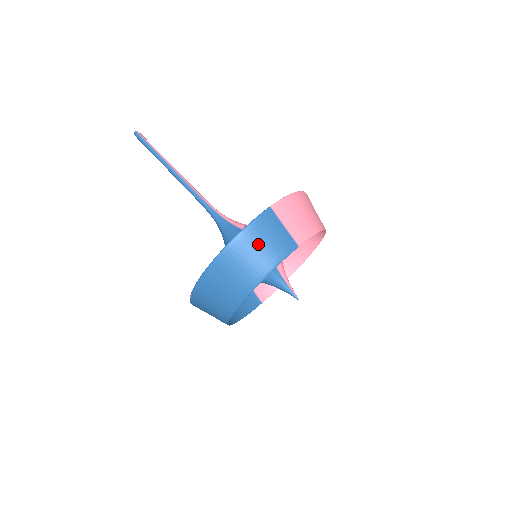
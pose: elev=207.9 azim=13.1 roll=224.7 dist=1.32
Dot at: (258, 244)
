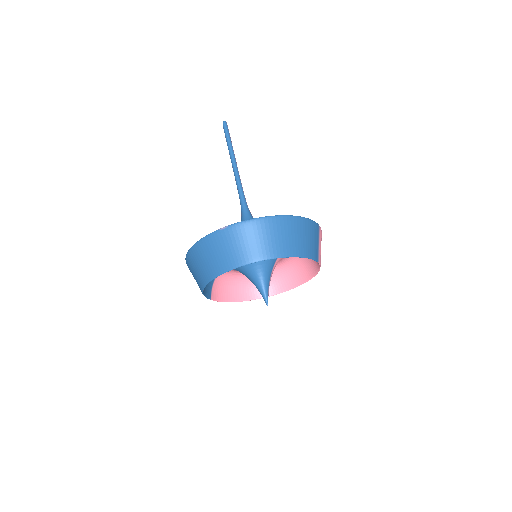
Dot at: (307, 234)
